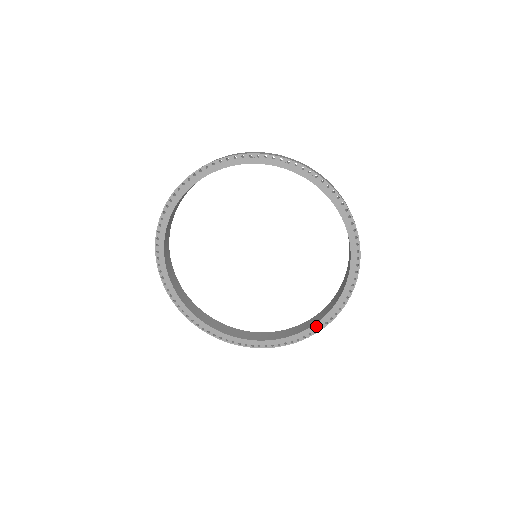
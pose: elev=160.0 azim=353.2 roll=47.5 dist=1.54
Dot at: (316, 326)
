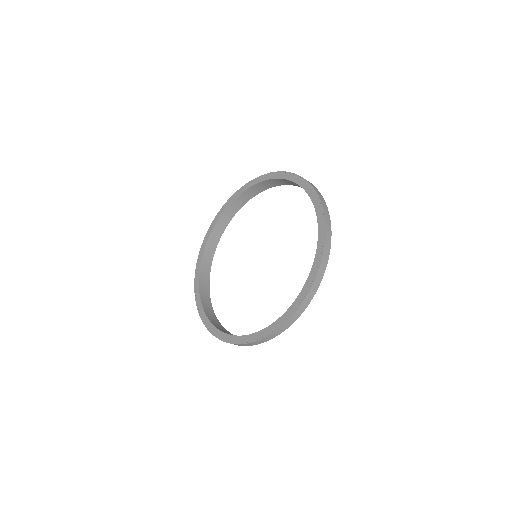
Dot at: (250, 337)
